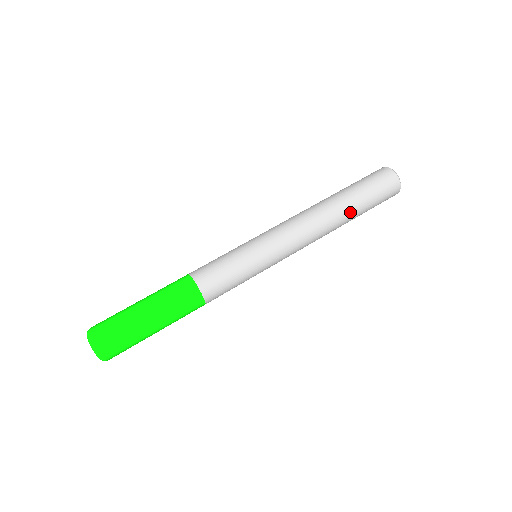
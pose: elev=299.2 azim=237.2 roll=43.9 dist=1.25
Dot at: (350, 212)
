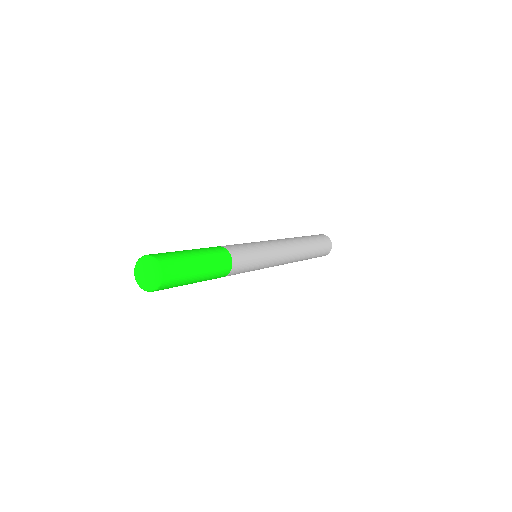
Dot at: occluded
